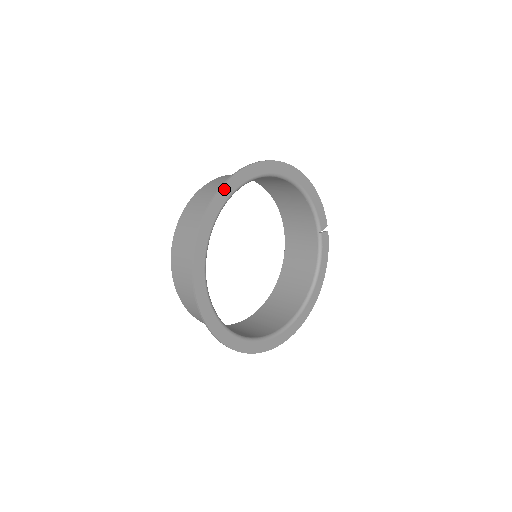
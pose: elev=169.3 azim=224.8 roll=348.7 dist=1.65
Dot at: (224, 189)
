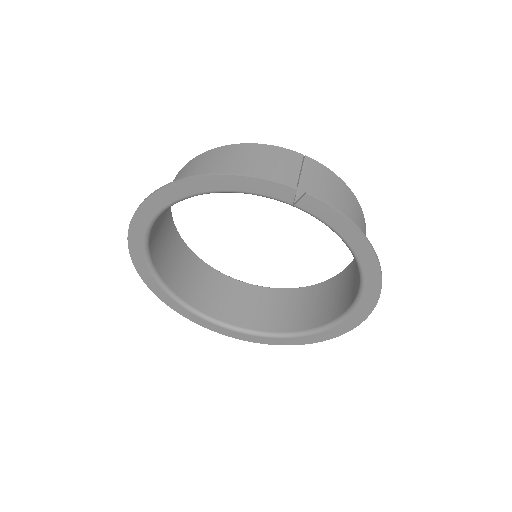
Dot at: (139, 268)
